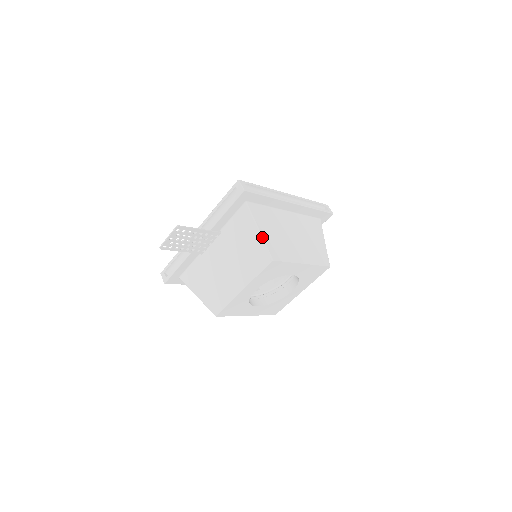
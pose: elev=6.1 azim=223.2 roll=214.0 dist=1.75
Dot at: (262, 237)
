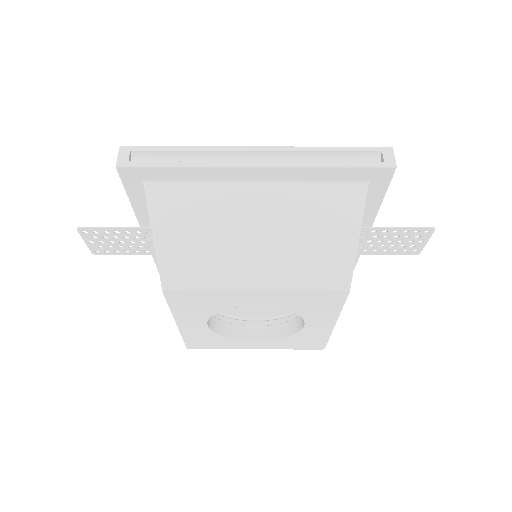
Dot at: (155, 246)
